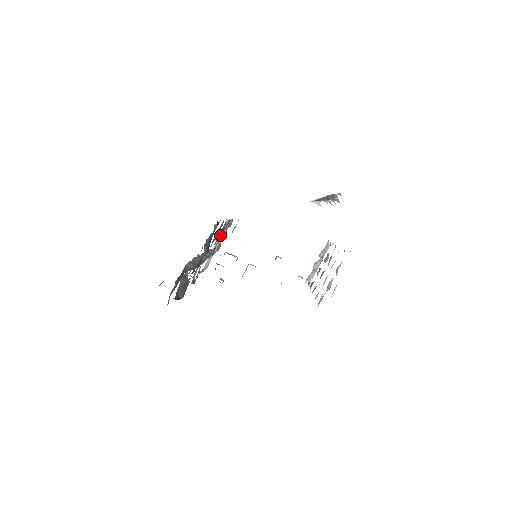
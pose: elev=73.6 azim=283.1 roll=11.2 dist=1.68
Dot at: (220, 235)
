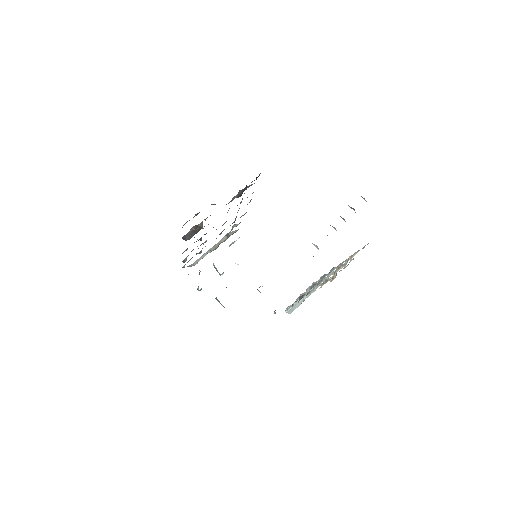
Dot at: (219, 241)
